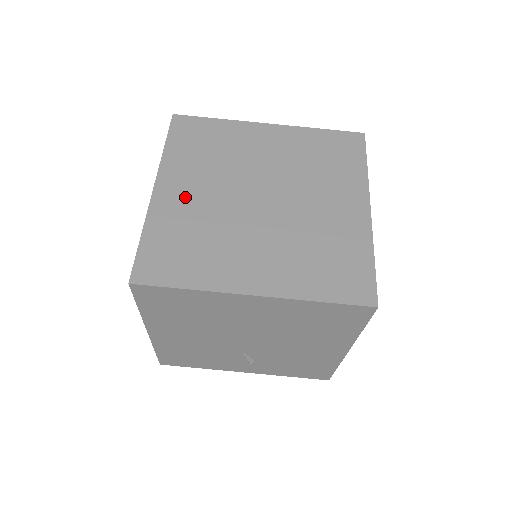
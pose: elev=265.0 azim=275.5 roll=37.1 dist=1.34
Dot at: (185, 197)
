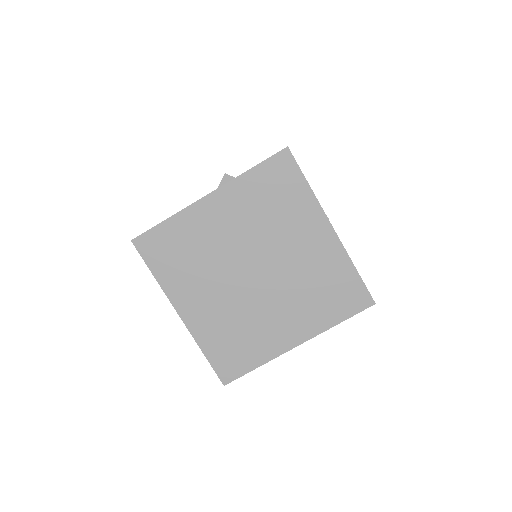
Dot at: (216, 222)
